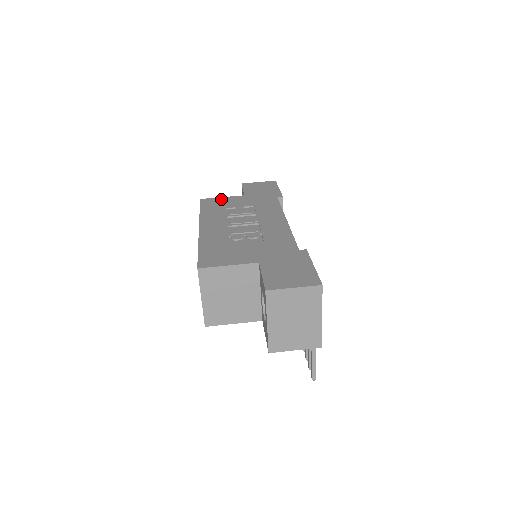
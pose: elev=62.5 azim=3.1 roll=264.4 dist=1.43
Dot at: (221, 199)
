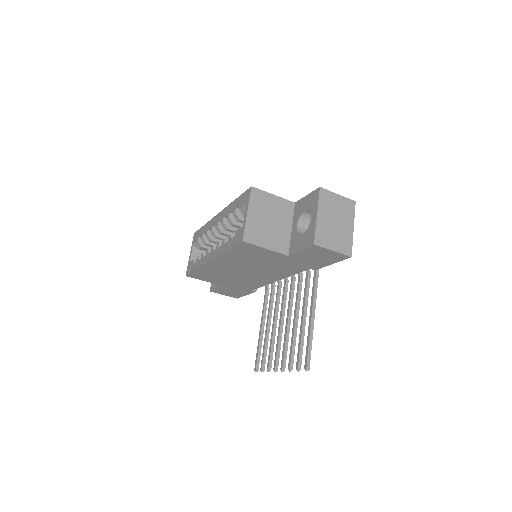
Dot at: occluded
